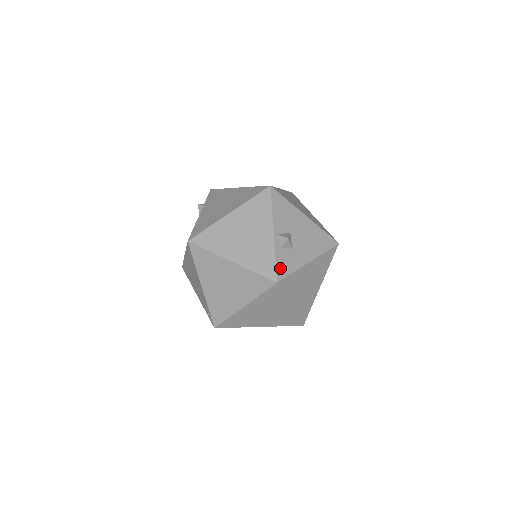
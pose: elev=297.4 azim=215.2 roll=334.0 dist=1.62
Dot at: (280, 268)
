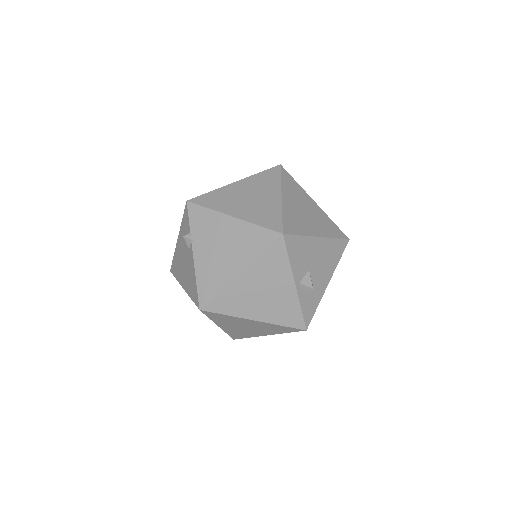
Dot at: (306, 315)
